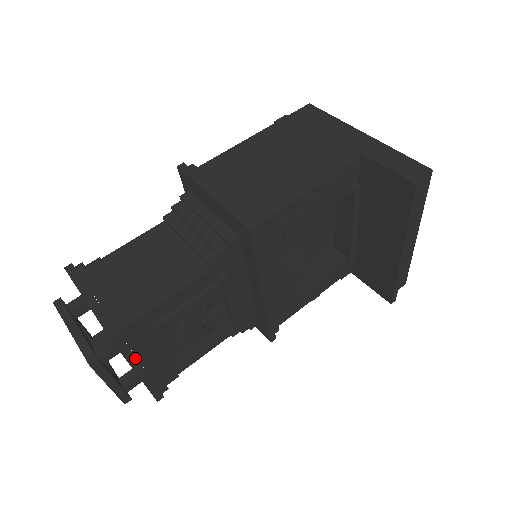
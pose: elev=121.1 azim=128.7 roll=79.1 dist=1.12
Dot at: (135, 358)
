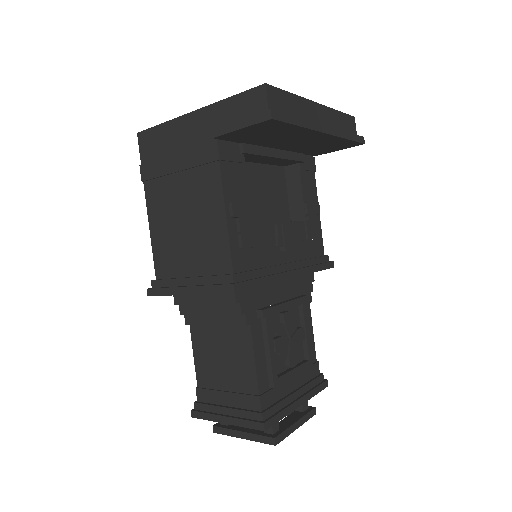
Dot at: (288, 408)
